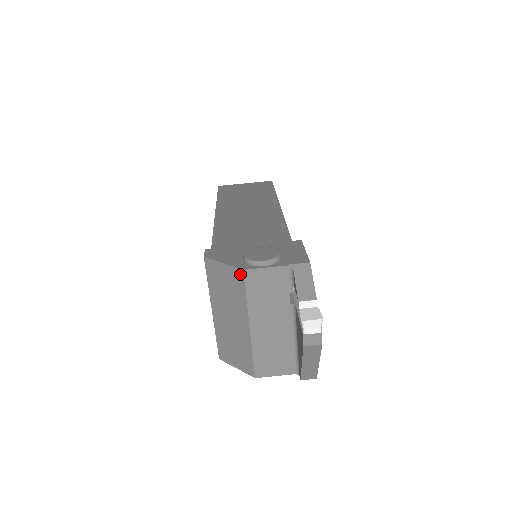
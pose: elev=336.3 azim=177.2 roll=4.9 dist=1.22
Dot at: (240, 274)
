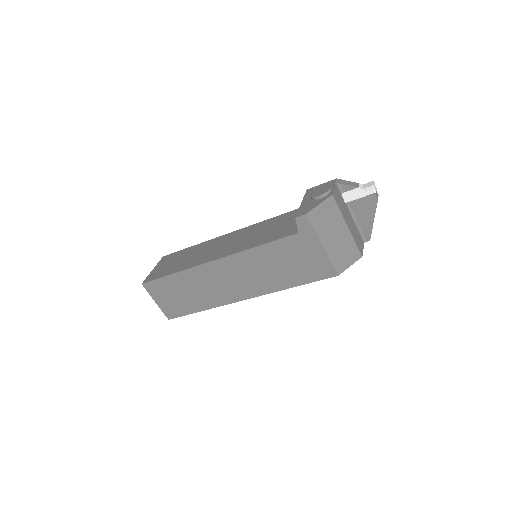
Dot at: (332, 199)
